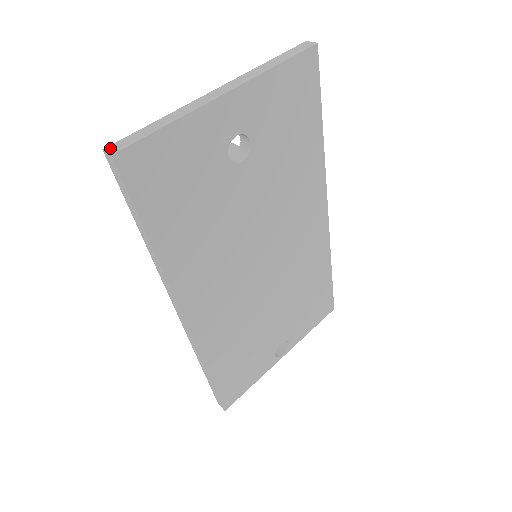
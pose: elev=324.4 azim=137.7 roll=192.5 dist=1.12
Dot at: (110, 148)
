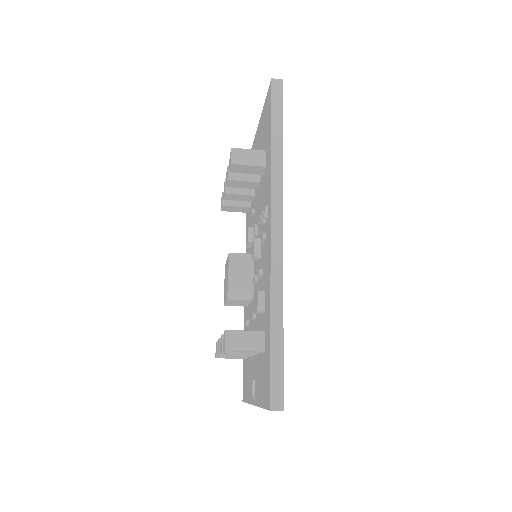
Dot at: (274, 81)
